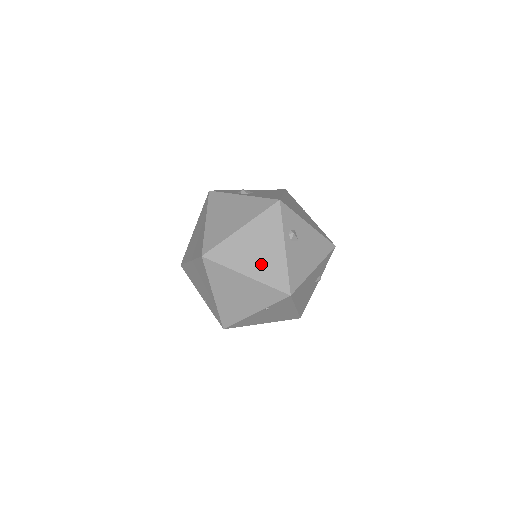
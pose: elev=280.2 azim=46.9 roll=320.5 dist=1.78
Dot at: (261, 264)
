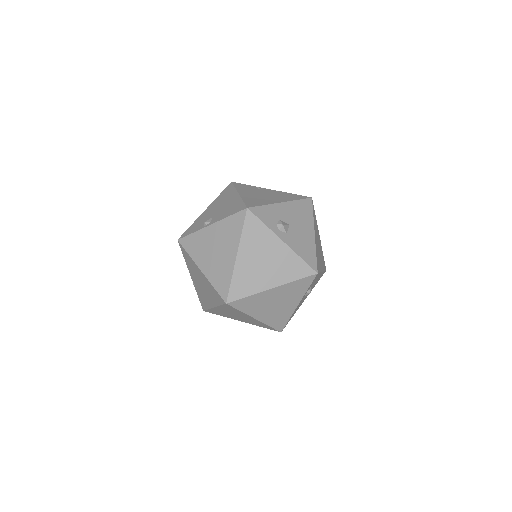
Dot at: (272, 313)
